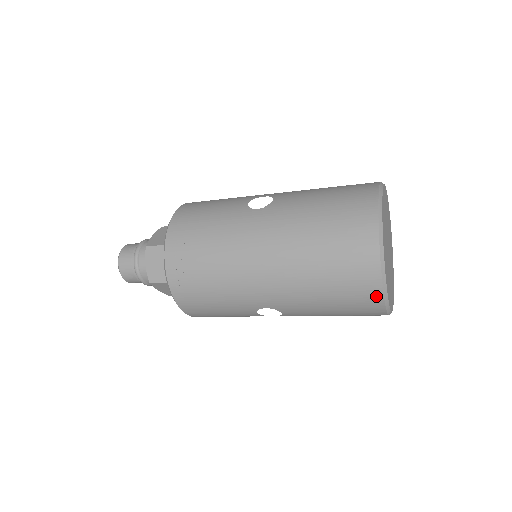
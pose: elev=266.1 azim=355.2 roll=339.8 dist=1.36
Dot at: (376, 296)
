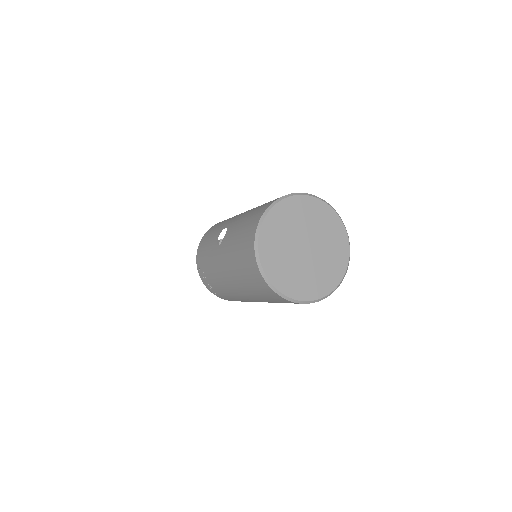
Dot at: (289, 301)
